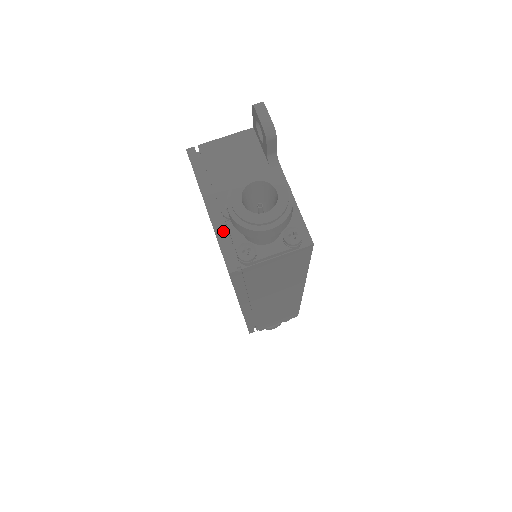
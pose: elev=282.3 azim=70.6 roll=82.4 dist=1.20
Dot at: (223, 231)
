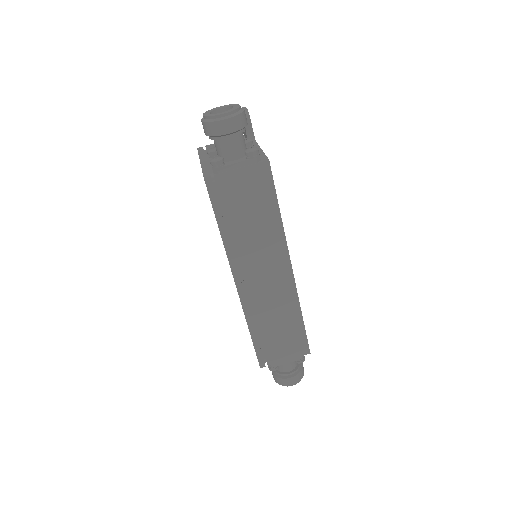
Dot at: (207, 166)
